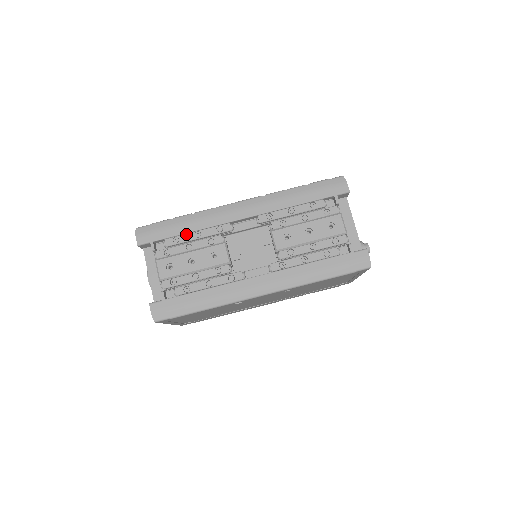
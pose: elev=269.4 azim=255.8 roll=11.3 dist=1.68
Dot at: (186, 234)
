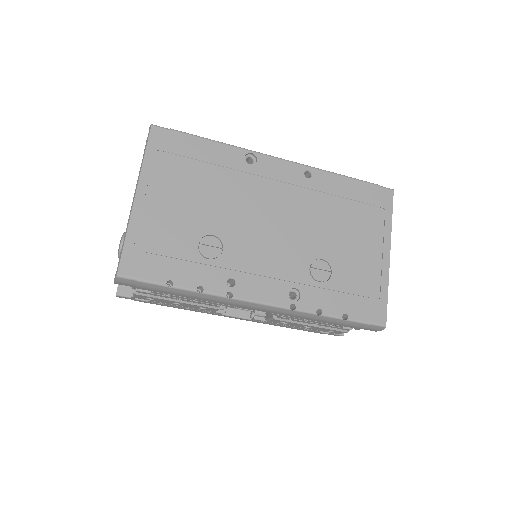
Dot at: (180, 297)
